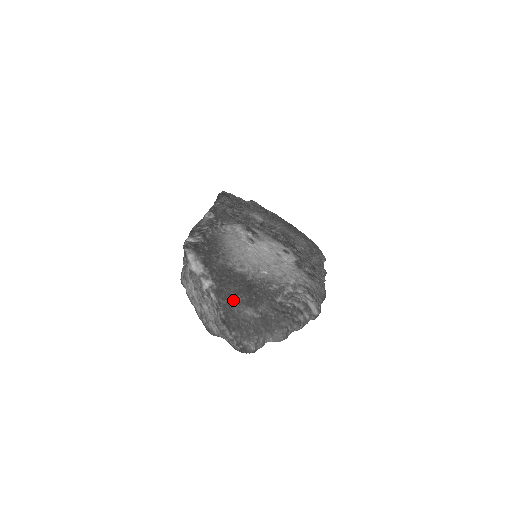
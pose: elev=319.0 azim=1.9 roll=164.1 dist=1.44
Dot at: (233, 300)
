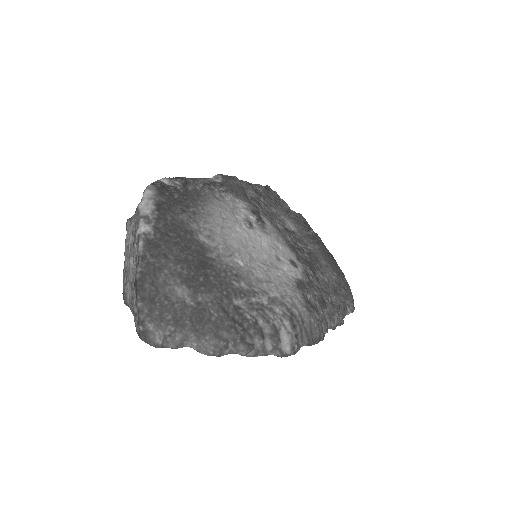
Dot at: (166, 265)
